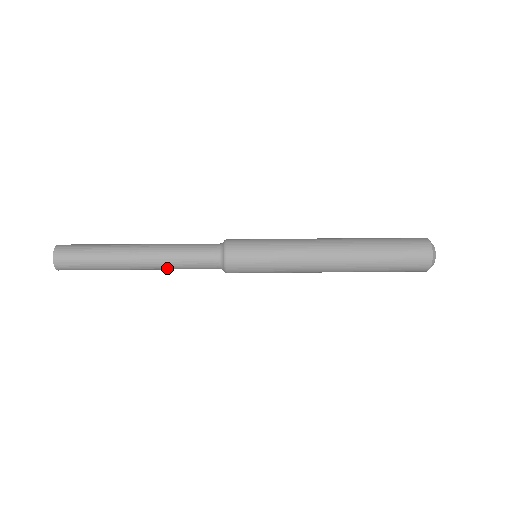
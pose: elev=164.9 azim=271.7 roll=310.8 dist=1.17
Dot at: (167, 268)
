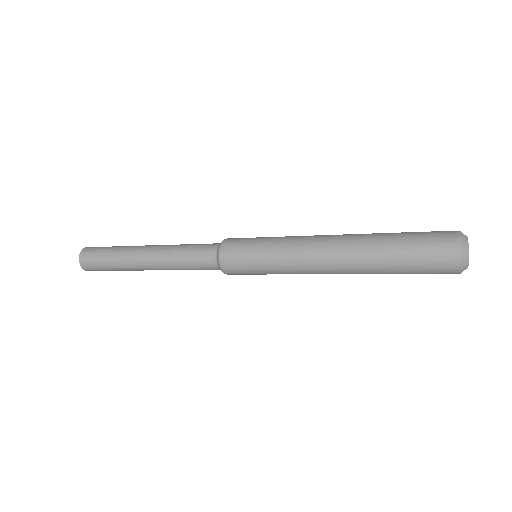
Dot at: (167, 255)
